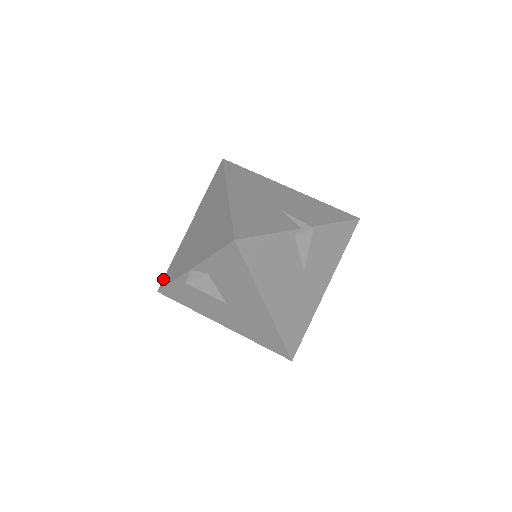
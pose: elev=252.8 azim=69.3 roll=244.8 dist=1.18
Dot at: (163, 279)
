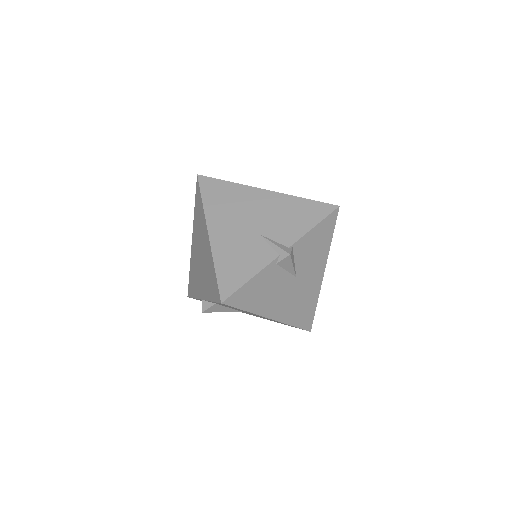
Dot at: (188, 287)
